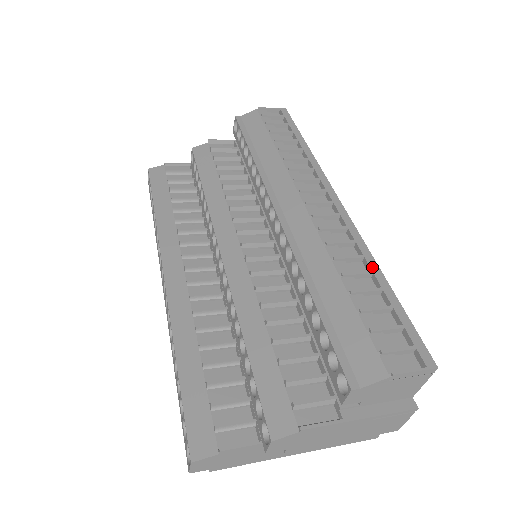
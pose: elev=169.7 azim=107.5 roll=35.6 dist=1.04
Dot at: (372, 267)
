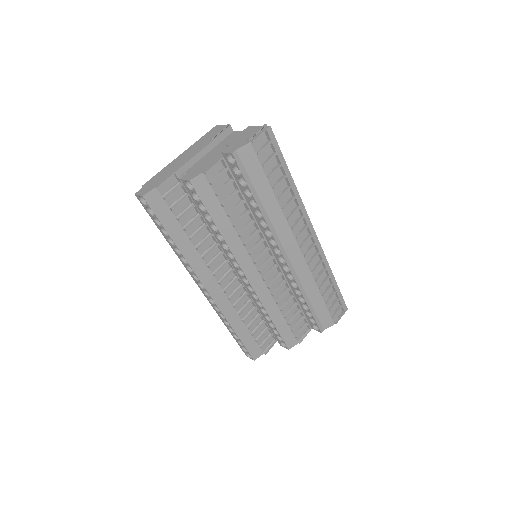
Dot at: (330, 274)
